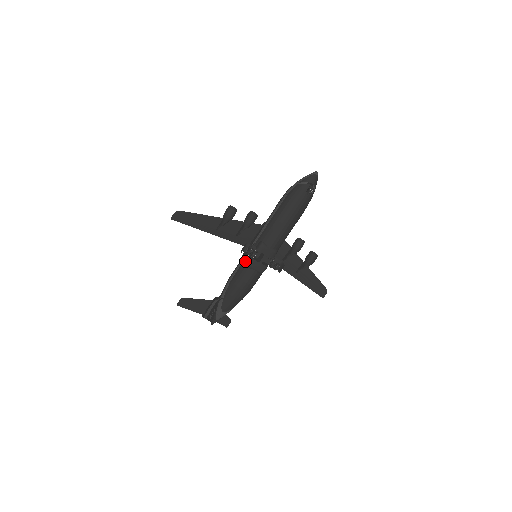
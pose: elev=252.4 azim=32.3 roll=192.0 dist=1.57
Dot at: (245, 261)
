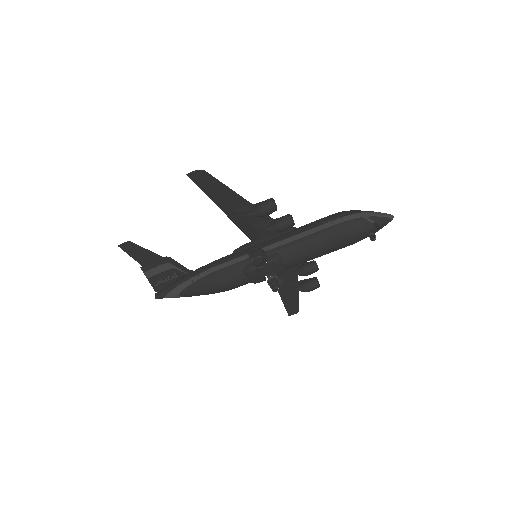
Dot at: (244, 263)
